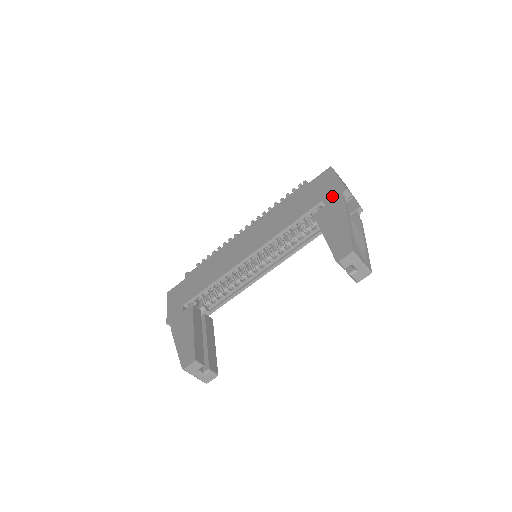
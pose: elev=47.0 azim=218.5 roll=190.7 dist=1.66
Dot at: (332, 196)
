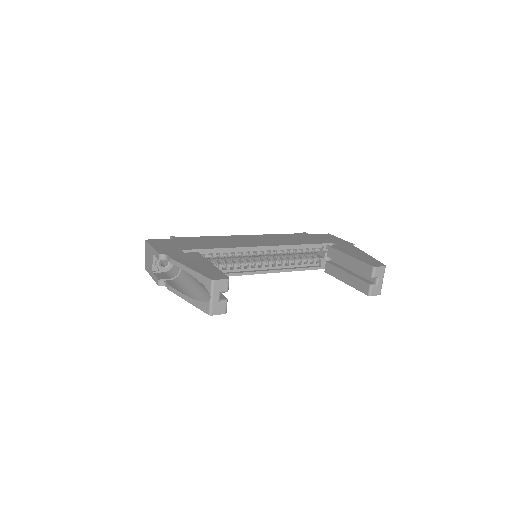
Dot at: (342, 243)
